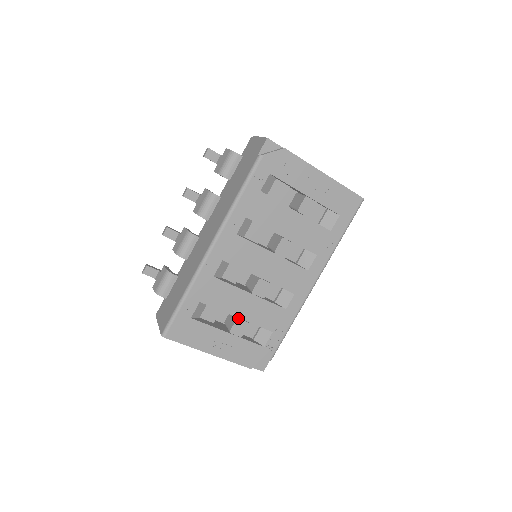
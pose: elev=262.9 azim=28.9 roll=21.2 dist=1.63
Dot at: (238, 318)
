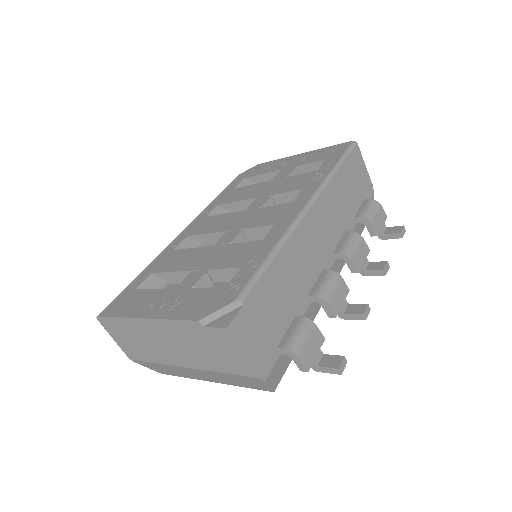
Dot at: (193, 271)
